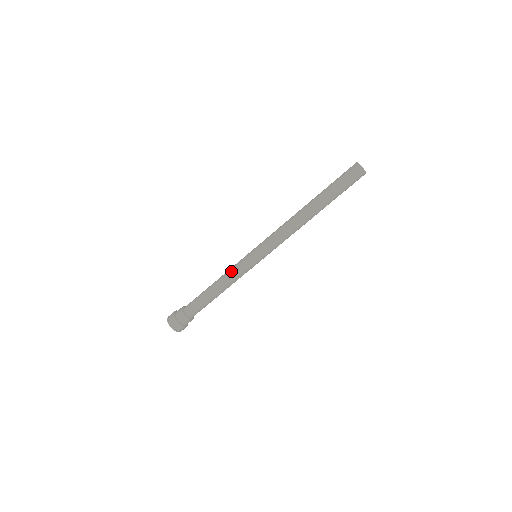
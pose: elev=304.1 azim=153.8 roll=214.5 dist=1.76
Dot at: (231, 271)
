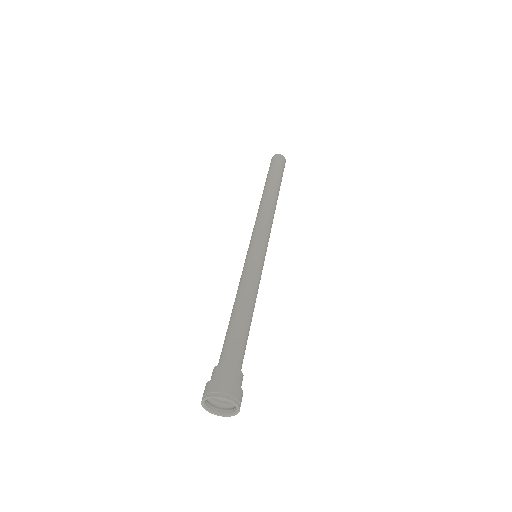
Dot at: (246, 277)
